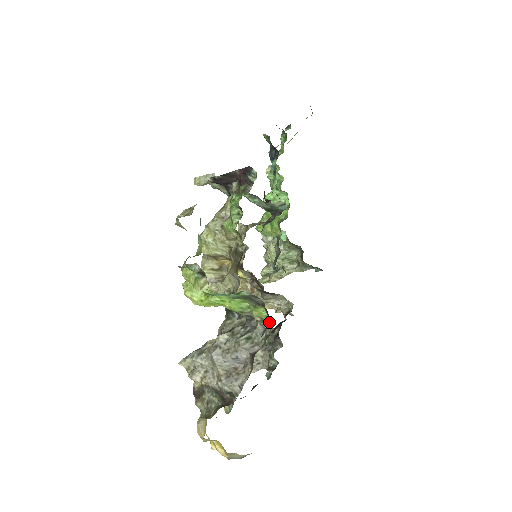
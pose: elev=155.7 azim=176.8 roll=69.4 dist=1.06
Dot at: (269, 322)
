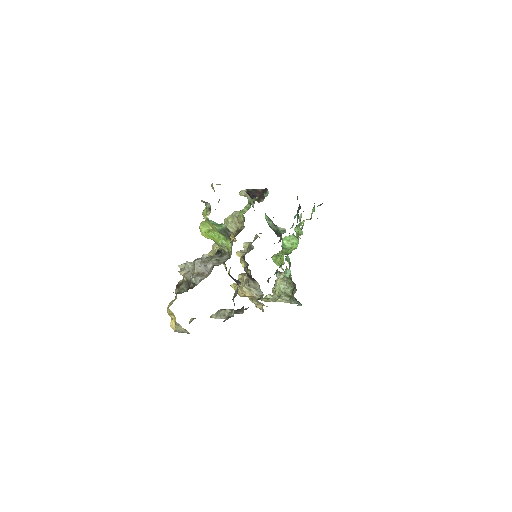
Dot at: (230, 252)
